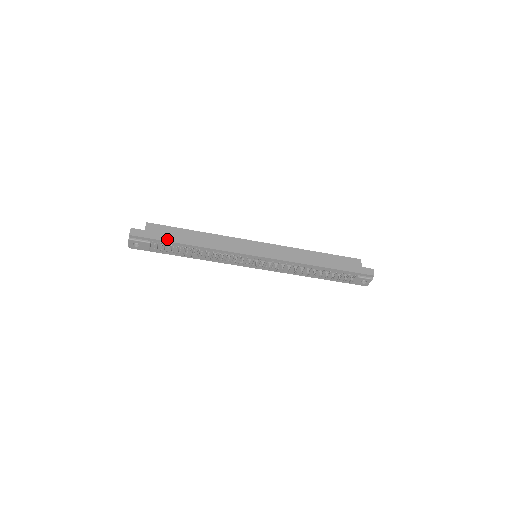
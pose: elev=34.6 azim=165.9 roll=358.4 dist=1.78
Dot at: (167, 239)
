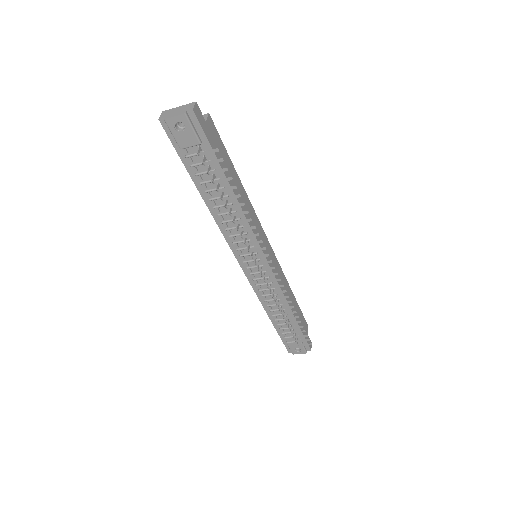
Dot at: occluded
